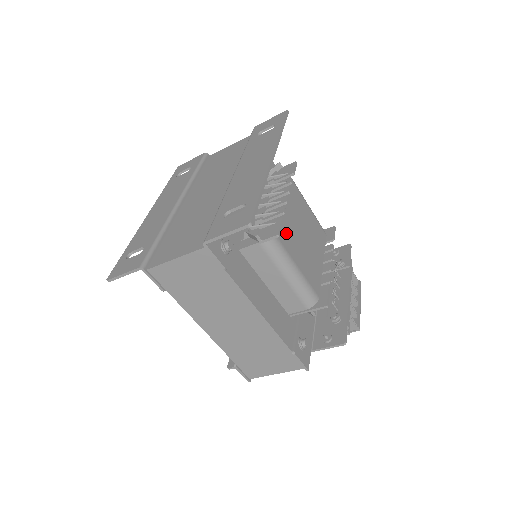
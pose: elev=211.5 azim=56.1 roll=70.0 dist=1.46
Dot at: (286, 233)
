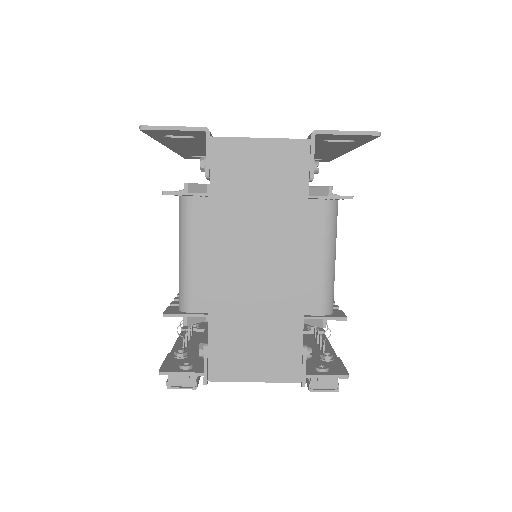
Dot at: occluded
